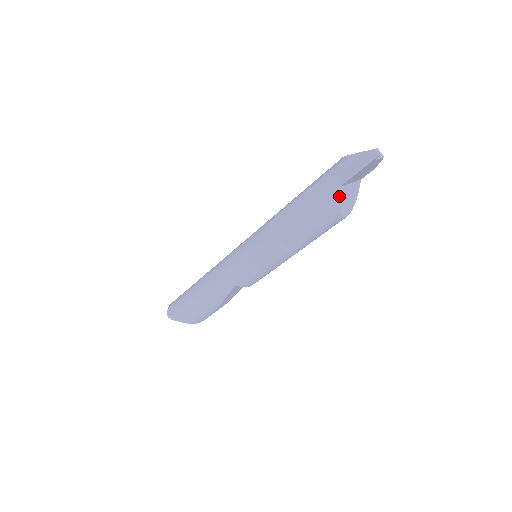
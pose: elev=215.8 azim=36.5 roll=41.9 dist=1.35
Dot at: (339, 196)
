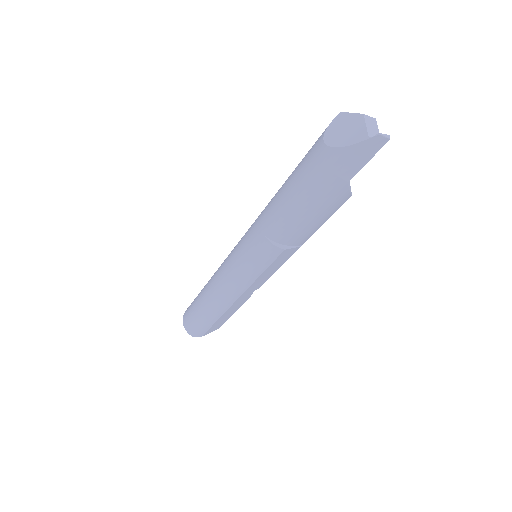
Dot at: (346, 187)
